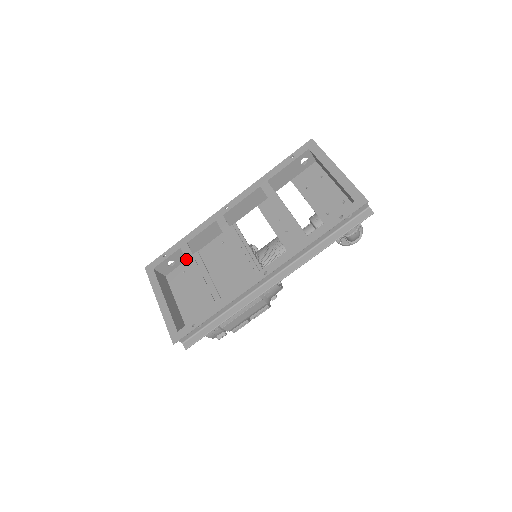
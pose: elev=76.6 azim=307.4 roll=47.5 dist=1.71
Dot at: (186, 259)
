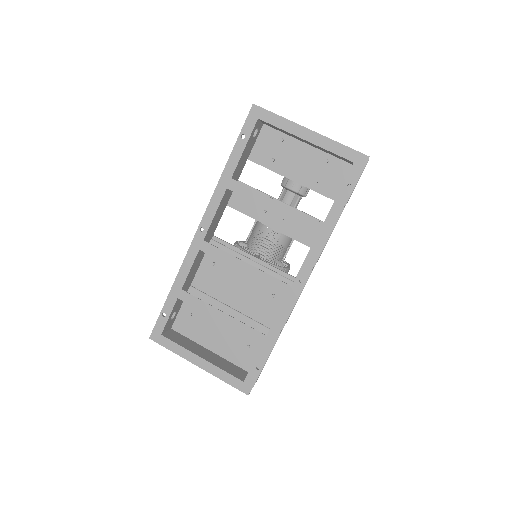
Dot at: (195, 307)
